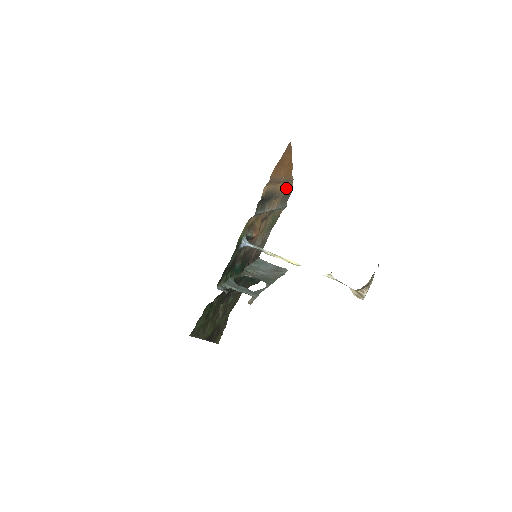
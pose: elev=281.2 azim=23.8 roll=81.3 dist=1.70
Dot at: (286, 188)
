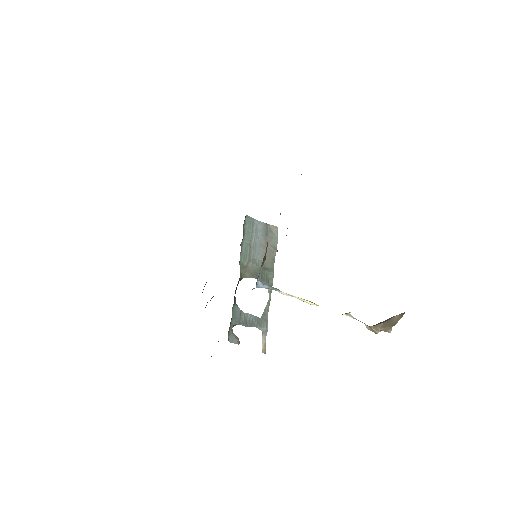
Dot at: occluded
